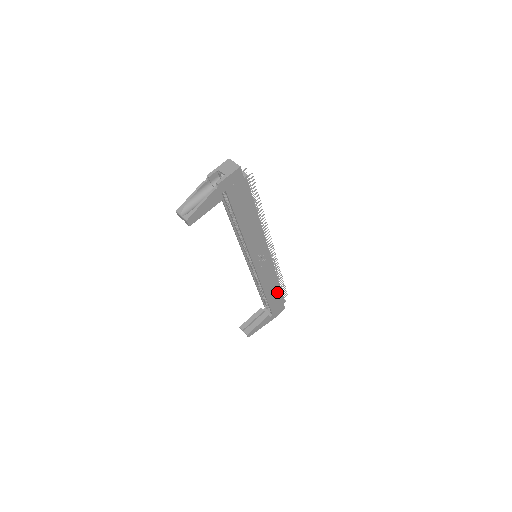
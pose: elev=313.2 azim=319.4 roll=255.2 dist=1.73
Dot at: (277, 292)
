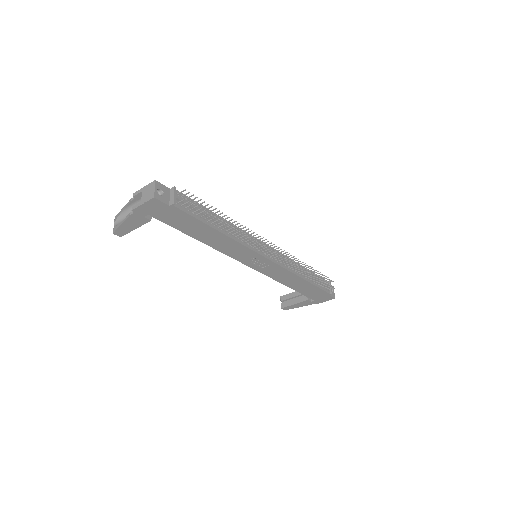
Dot at: (309, 286)
